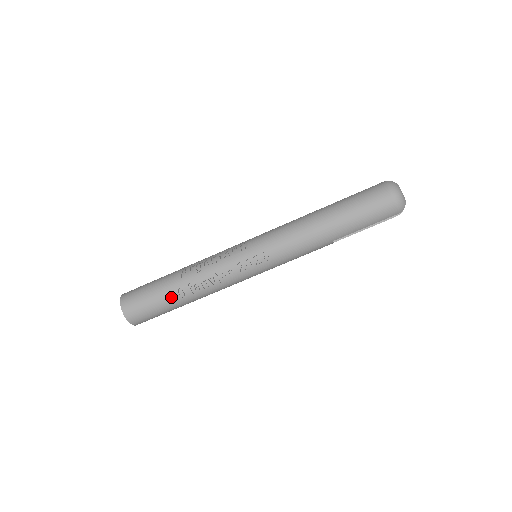
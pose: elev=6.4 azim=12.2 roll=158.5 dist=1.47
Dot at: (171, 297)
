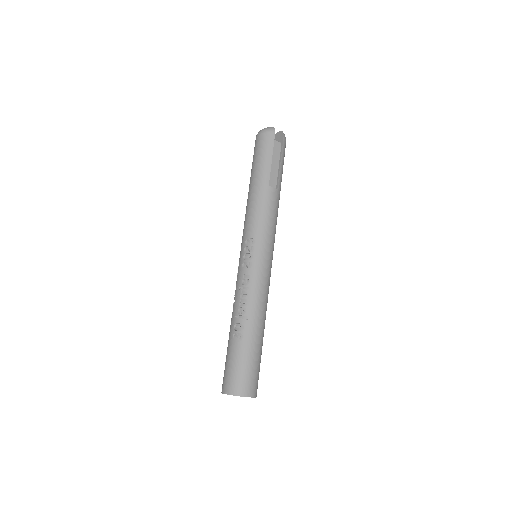
Dot at: (236, 340)
